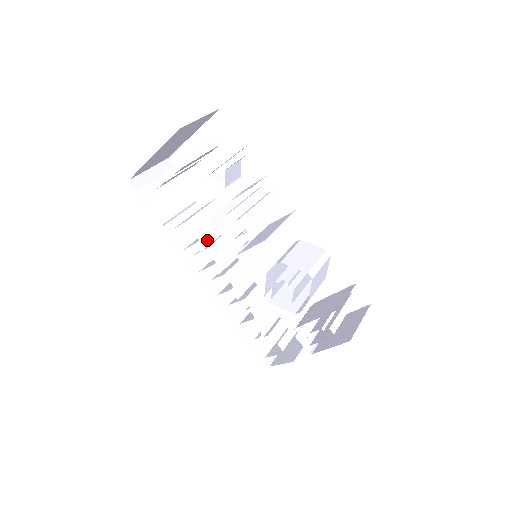
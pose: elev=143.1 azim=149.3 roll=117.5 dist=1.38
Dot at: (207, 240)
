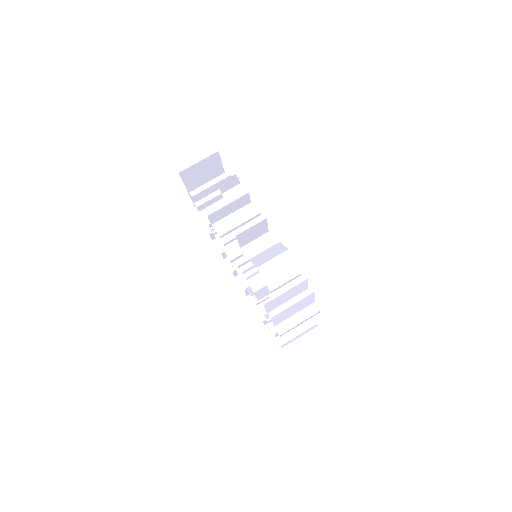
Dot at: occluded
